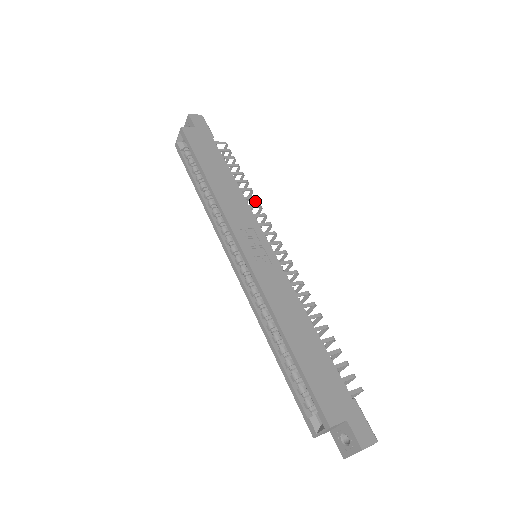
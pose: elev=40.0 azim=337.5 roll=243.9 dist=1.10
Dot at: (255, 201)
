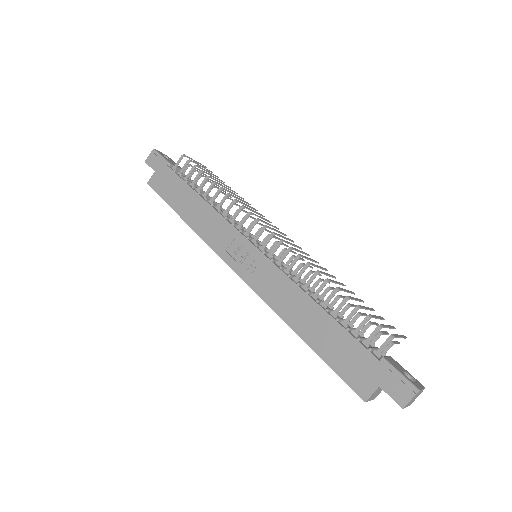
Dot at: occluded
